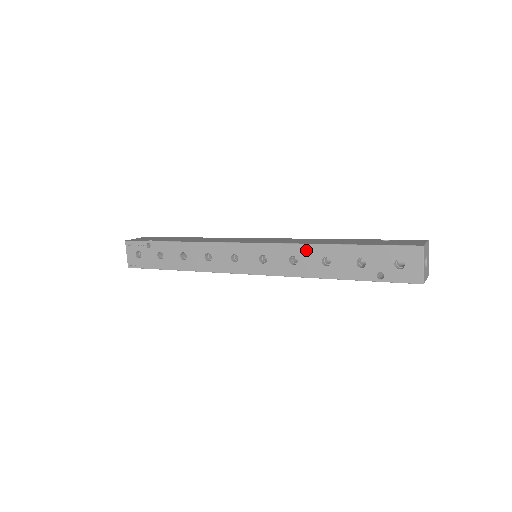
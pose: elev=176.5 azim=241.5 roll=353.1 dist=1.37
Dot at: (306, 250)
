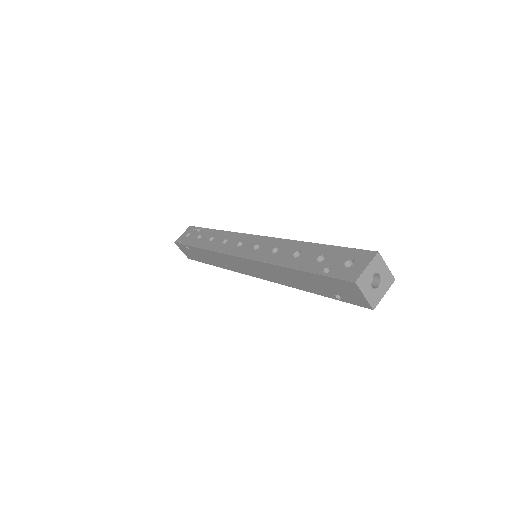
Dot at: (290, 244)
